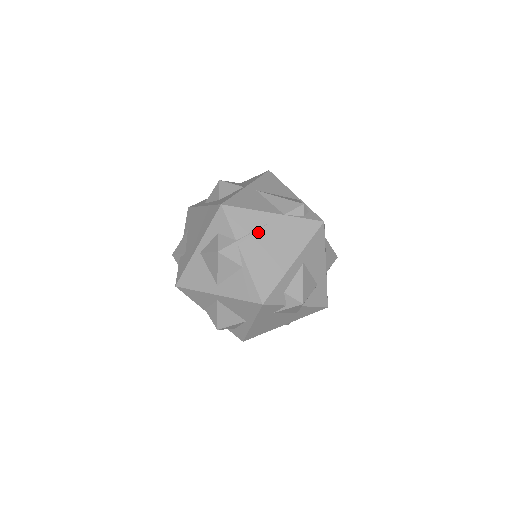
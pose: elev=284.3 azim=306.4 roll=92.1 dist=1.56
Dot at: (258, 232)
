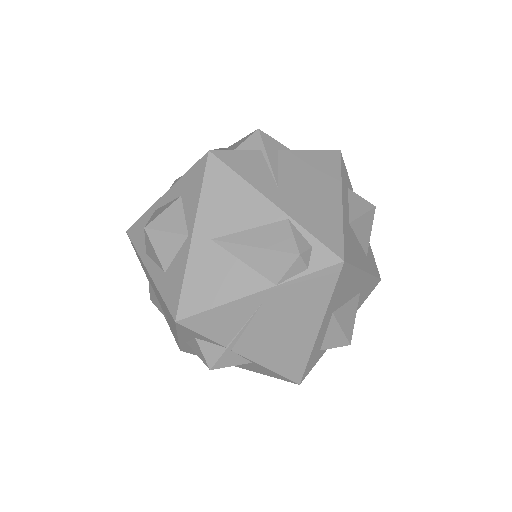
Dot at: (250, 324)
